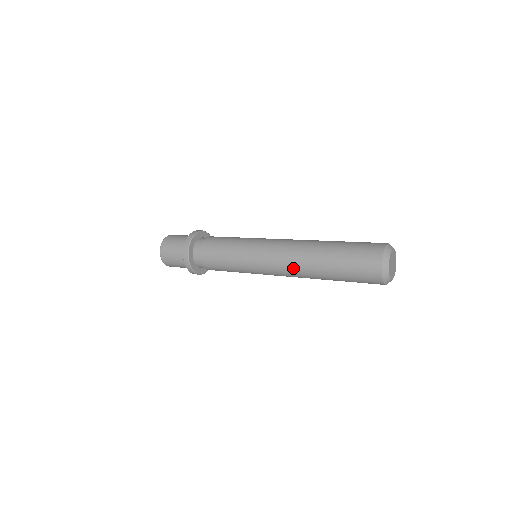
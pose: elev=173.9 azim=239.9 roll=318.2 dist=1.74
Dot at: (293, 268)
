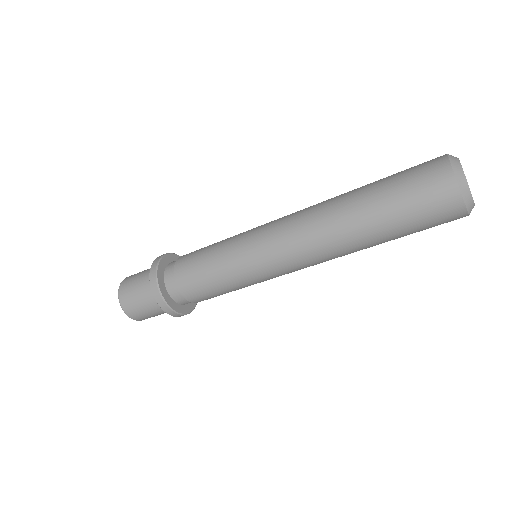
Dot at: (317, 243)
